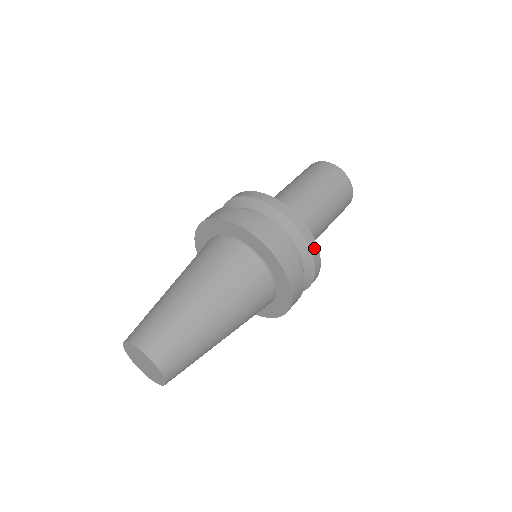
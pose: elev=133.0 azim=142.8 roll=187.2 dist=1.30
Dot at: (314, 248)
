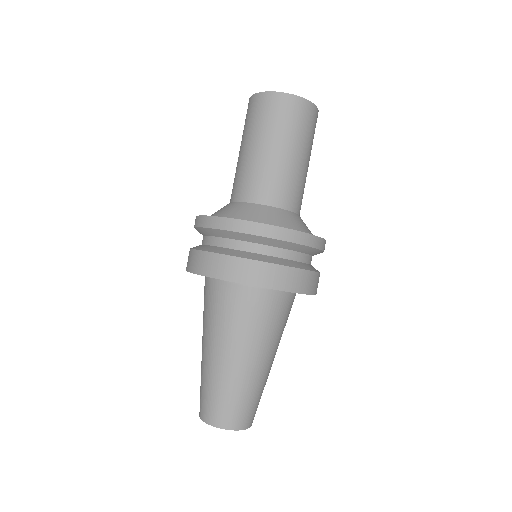
Dot at: occluded
